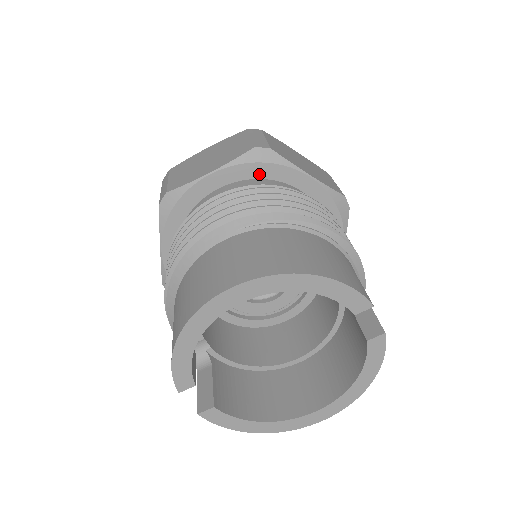
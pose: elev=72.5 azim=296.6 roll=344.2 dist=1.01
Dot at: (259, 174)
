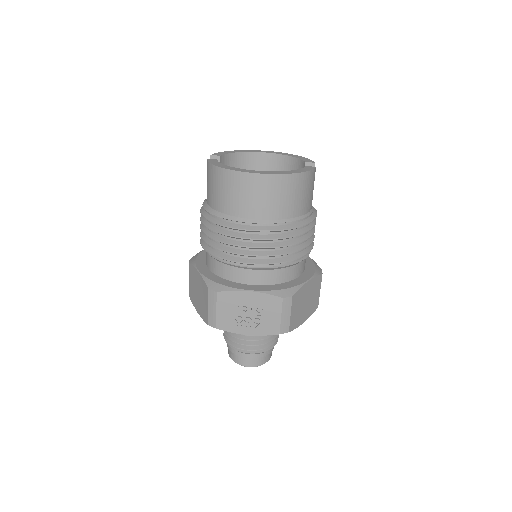
Dot at: occluded
